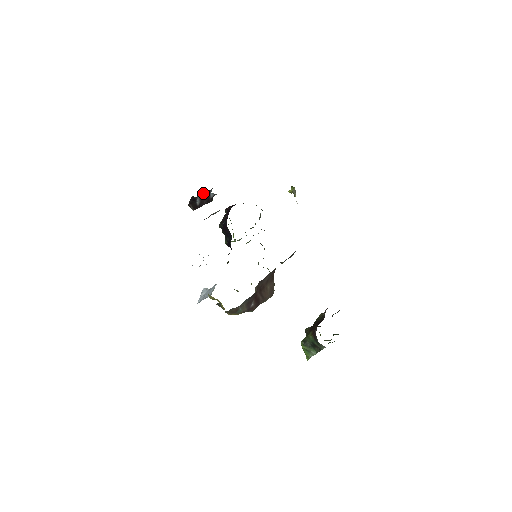
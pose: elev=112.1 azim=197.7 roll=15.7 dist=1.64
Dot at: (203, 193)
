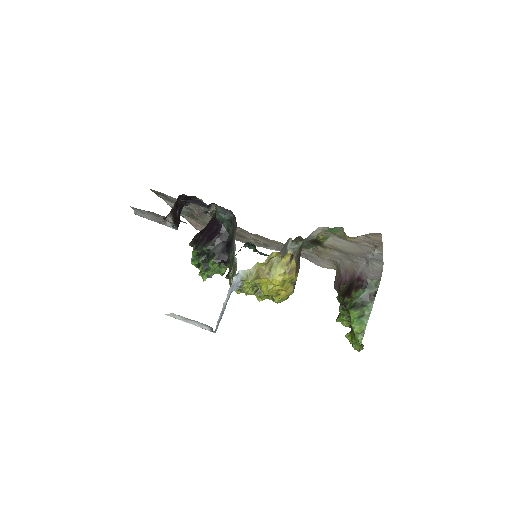
Dot at: (180, 205)
